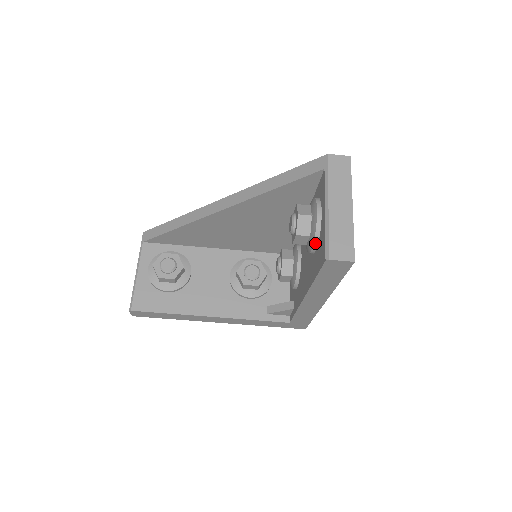
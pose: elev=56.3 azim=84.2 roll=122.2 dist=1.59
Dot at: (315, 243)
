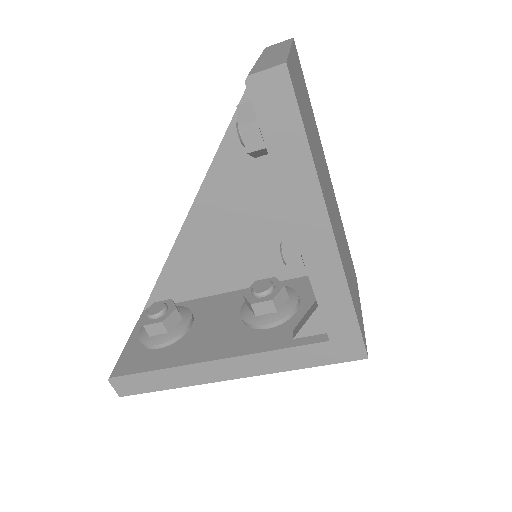
Dot at: occluded
